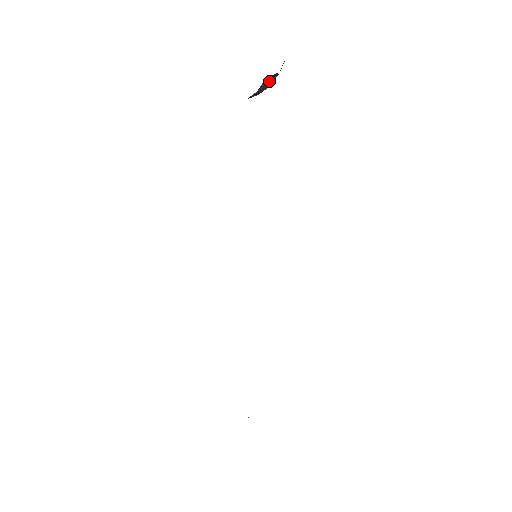
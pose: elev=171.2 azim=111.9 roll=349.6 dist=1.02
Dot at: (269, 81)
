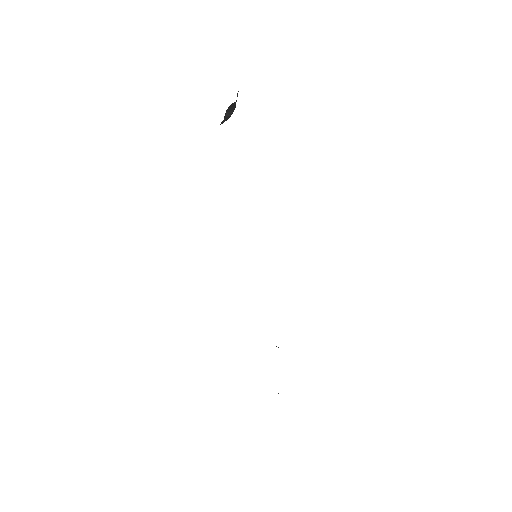
Dot at: (231, 109)
